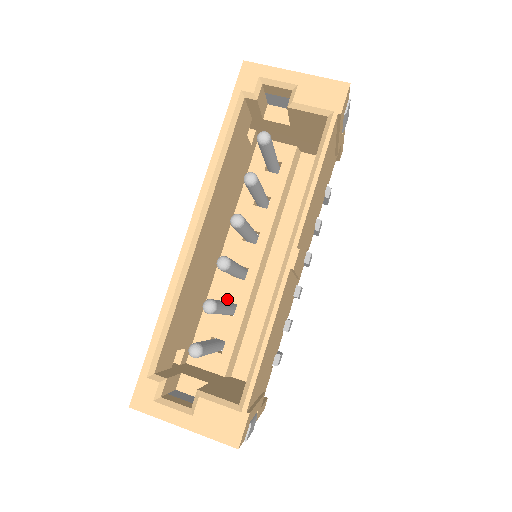
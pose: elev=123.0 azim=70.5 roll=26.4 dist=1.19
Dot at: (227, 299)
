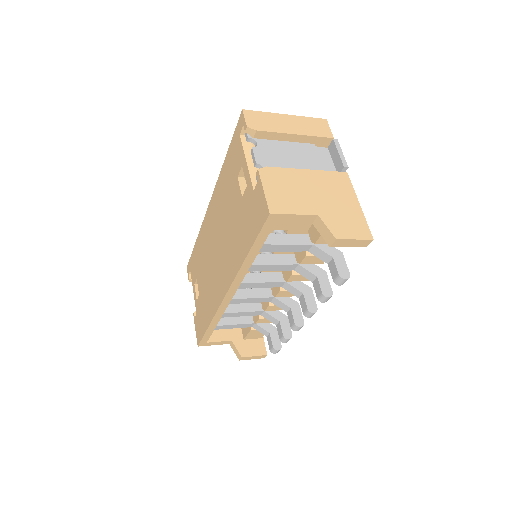
Dot at: occluded
